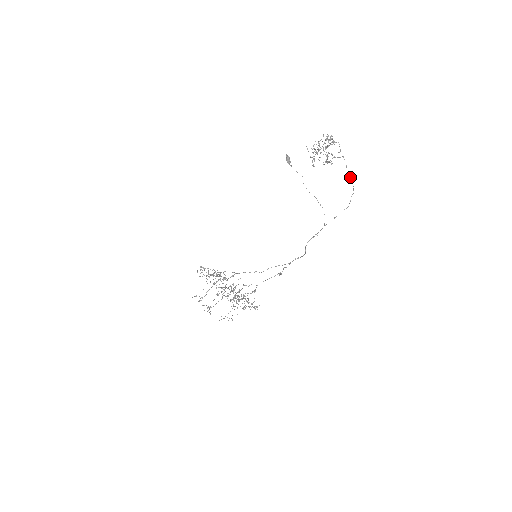
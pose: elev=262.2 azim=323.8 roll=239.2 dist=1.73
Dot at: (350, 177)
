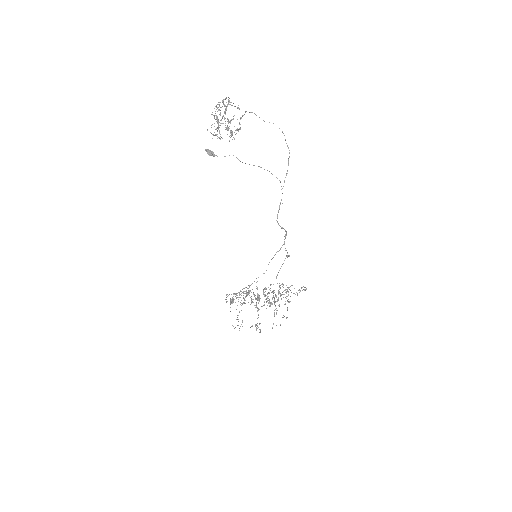
Dot at: occluded
